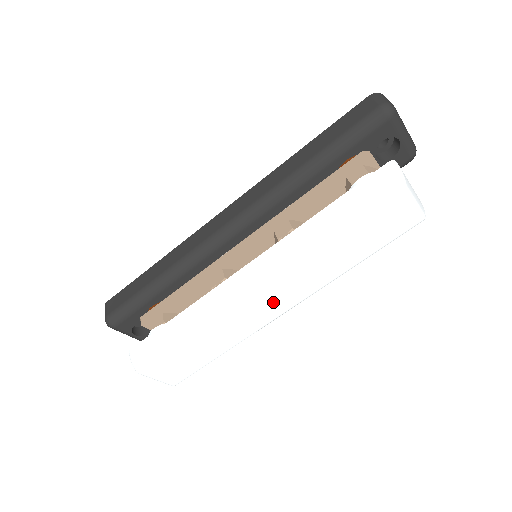
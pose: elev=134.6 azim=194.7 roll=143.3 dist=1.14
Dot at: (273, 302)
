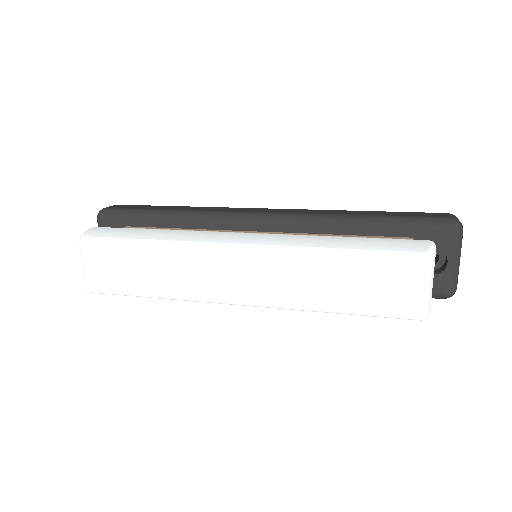
Dot at: (237, 277)
